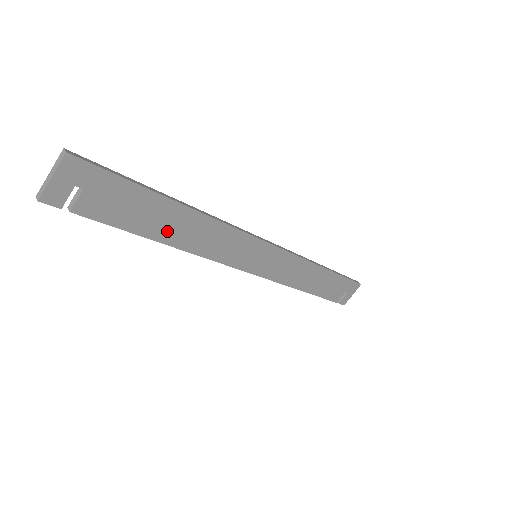
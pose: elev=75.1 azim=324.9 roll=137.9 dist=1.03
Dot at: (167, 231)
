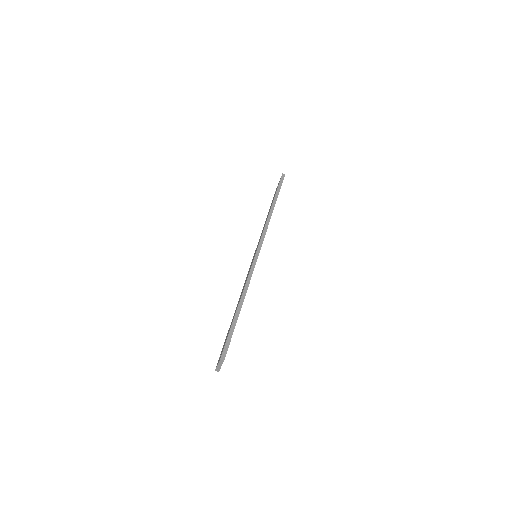
Dot at: occluded
